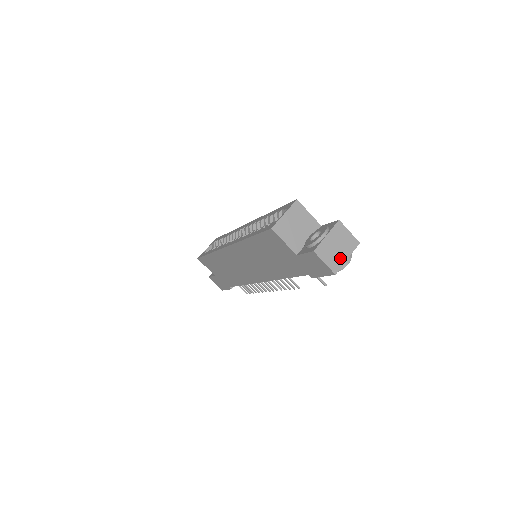
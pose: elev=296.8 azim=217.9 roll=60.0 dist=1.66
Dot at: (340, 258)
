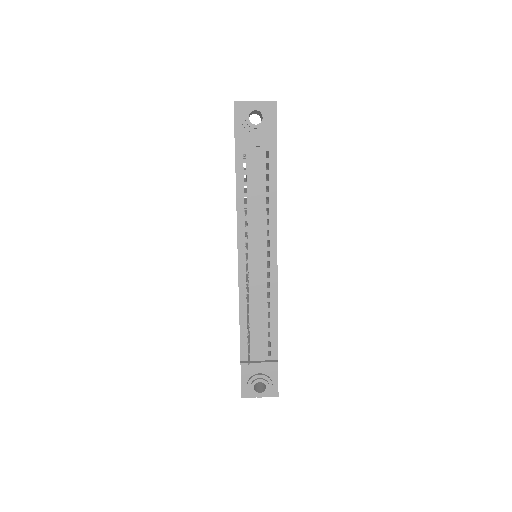
Dot at: (249, 102)
